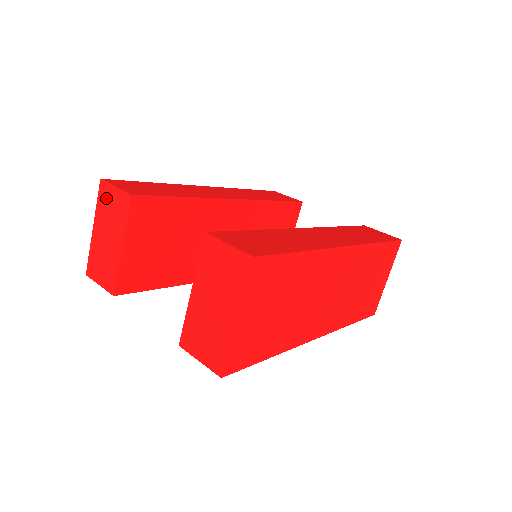
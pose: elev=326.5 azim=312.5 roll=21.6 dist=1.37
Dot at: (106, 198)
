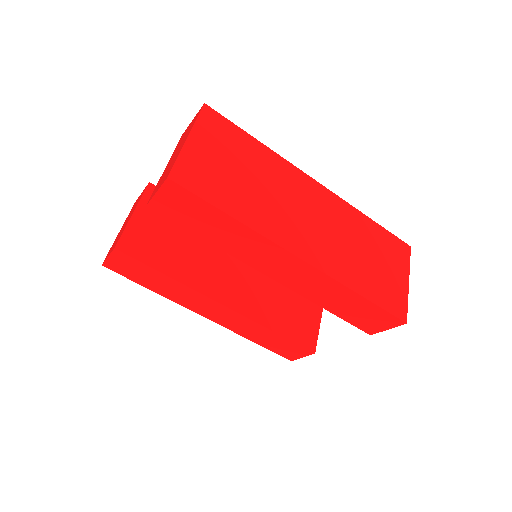
Dot at: (134, 205)
